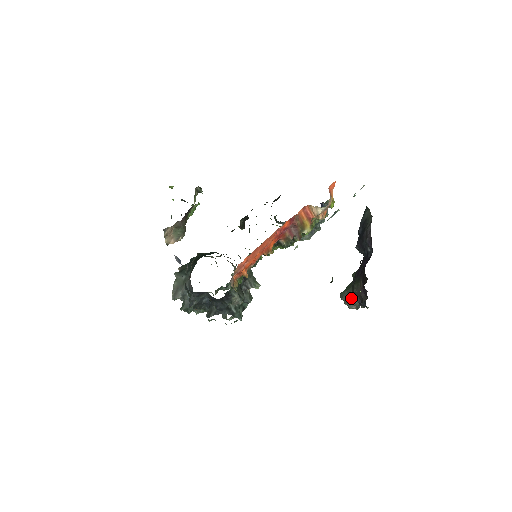
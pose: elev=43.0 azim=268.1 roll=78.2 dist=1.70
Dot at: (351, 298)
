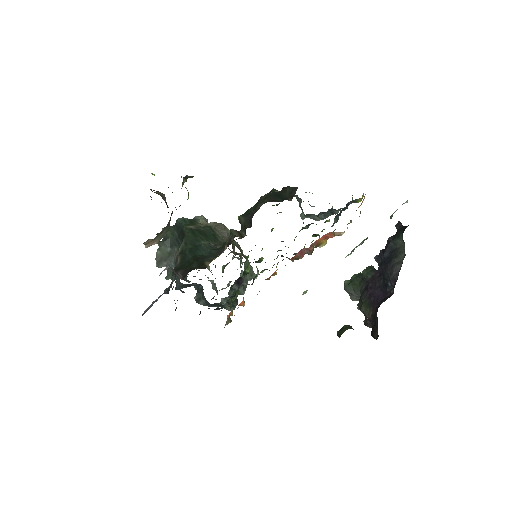
Dot at: (355, 296)
